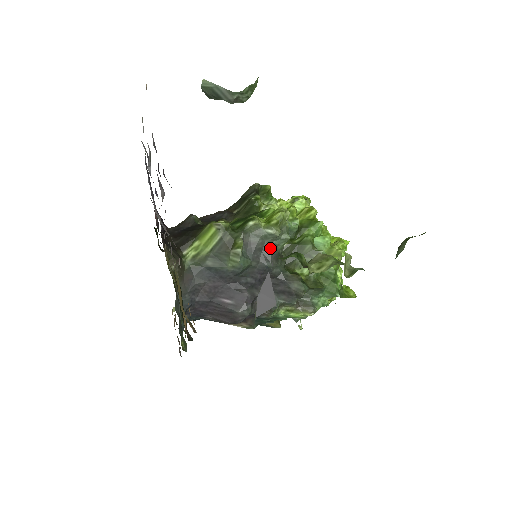
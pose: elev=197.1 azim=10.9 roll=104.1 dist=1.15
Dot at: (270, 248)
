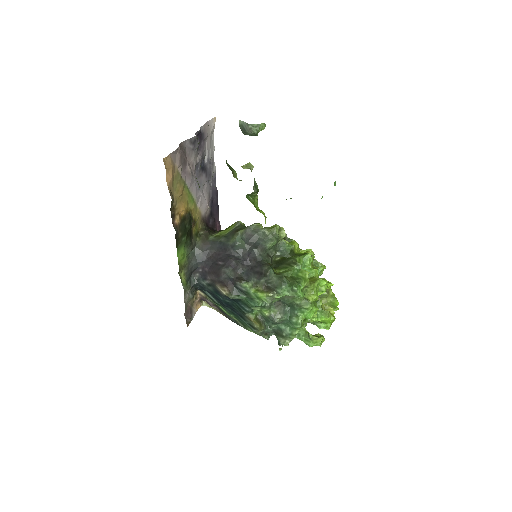
Dot at: (260, 241)
